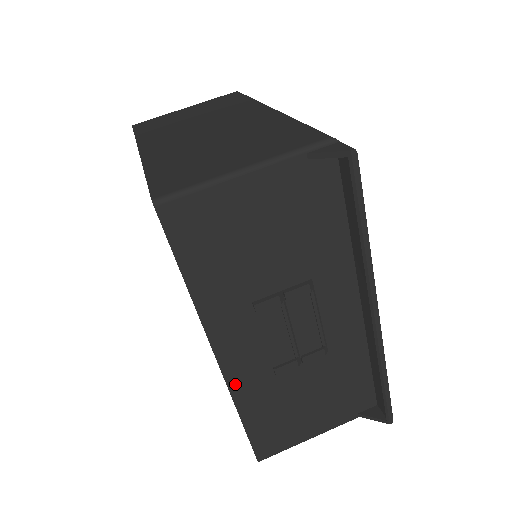
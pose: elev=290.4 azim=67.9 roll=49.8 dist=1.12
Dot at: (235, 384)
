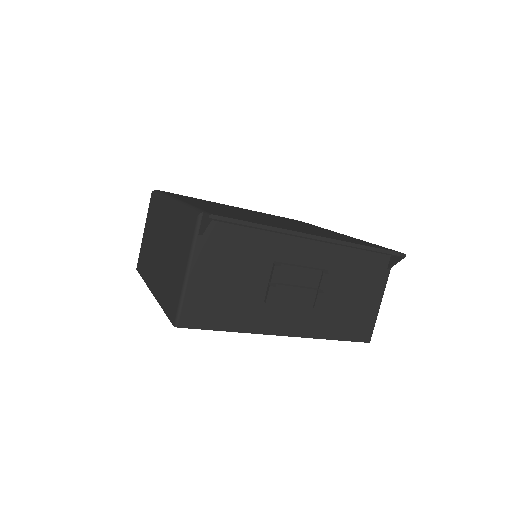
Dot at: (307, 333)
